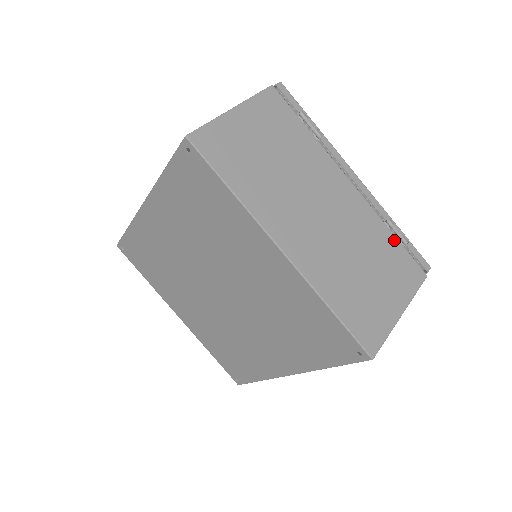
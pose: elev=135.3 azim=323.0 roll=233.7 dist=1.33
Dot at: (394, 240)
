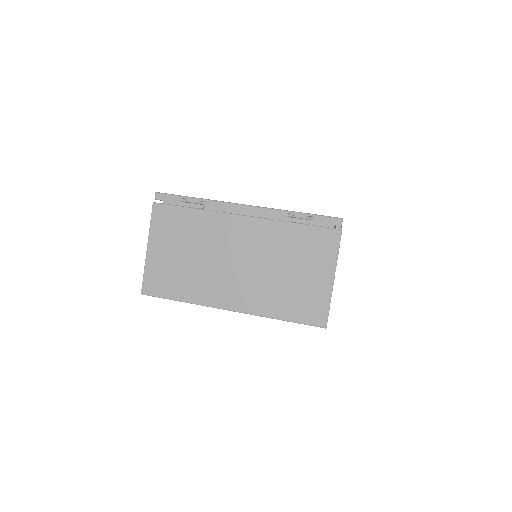
Dot at: (299, 228)
